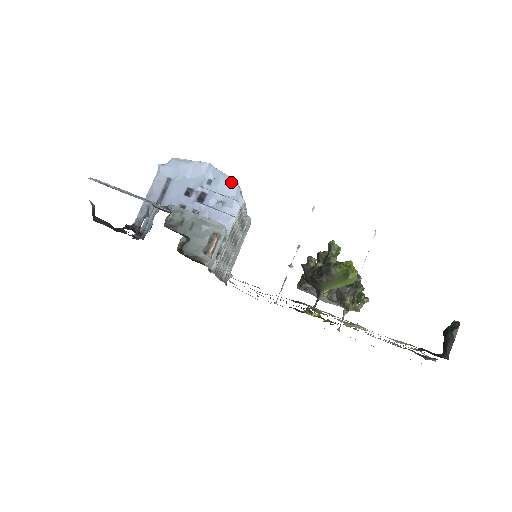
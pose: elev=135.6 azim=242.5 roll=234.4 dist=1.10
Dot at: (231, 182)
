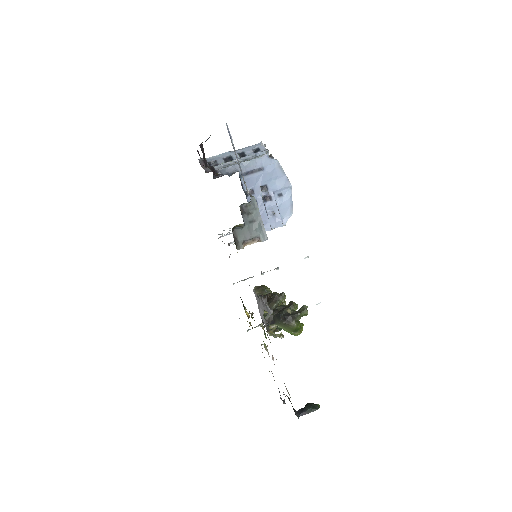
Dot at: (290, 209)
